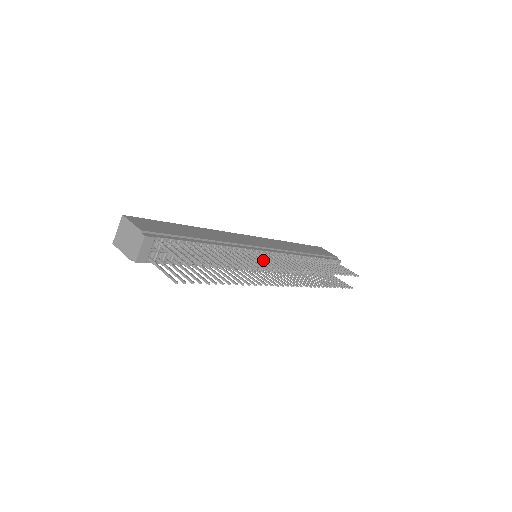
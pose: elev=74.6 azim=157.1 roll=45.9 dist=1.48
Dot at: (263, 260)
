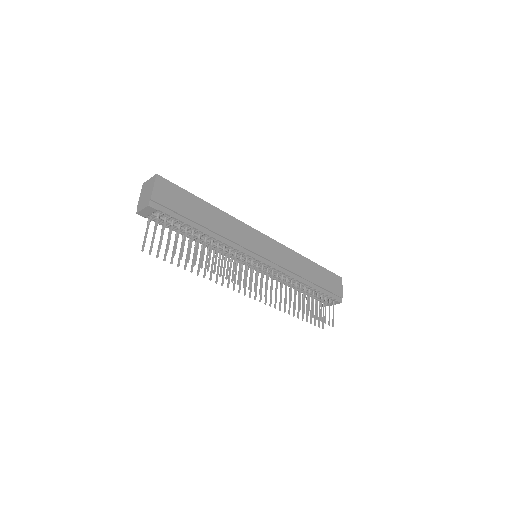
Dot at: (255, 264)
